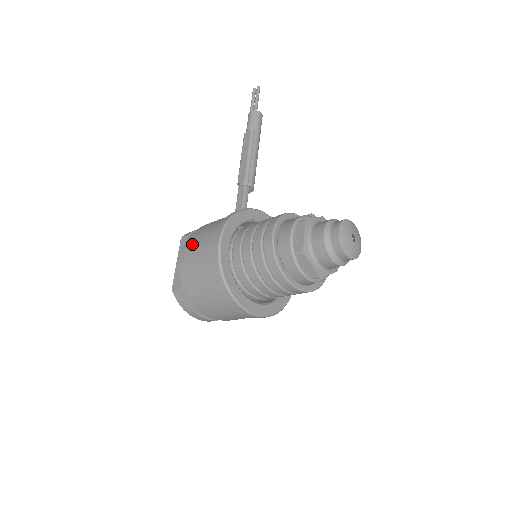
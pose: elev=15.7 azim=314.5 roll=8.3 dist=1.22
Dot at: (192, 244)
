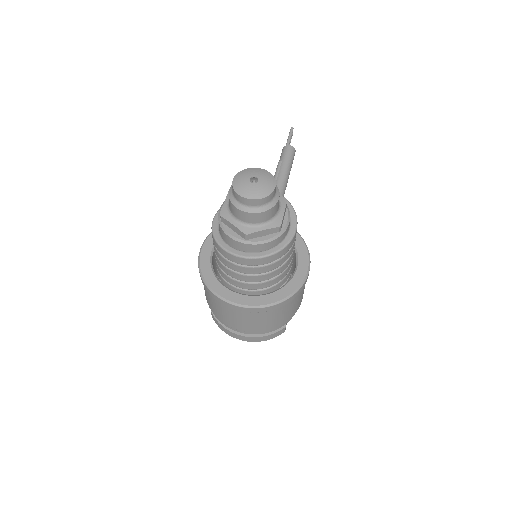
Dot at: occluded
